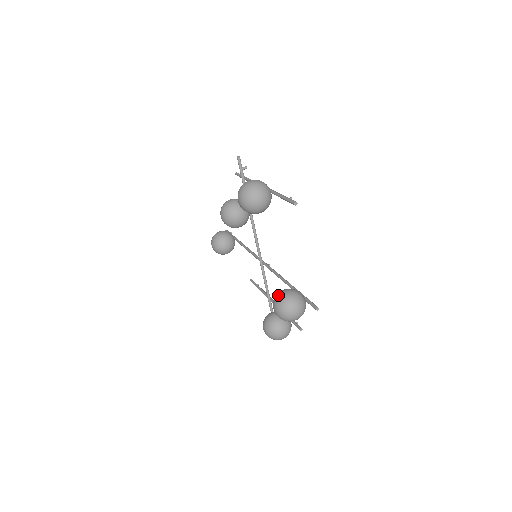
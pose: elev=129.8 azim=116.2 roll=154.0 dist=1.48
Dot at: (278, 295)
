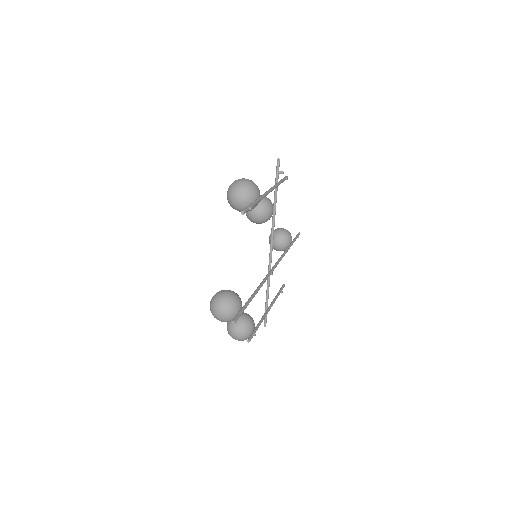
Dot at: occluded
